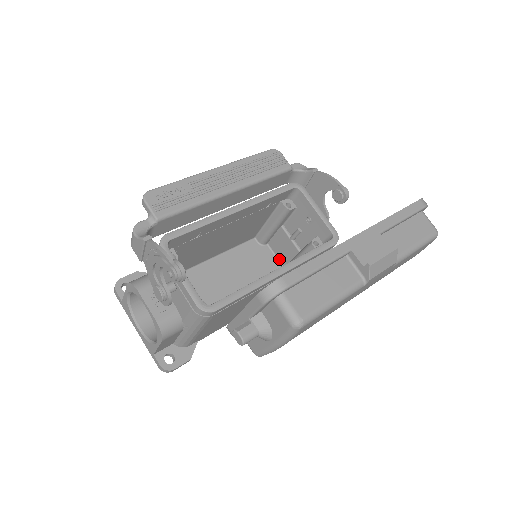
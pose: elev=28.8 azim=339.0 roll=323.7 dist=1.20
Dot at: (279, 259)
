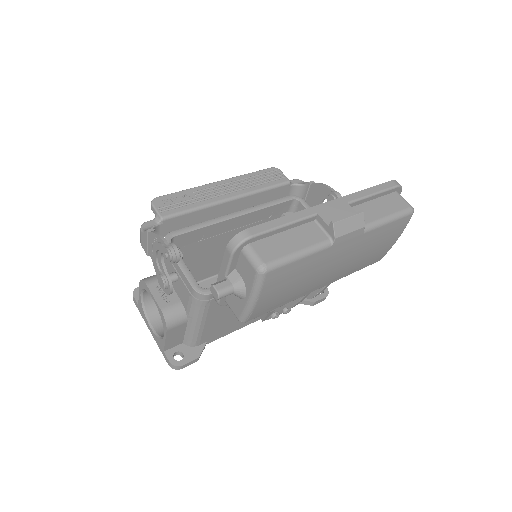
Dot at: occluded
